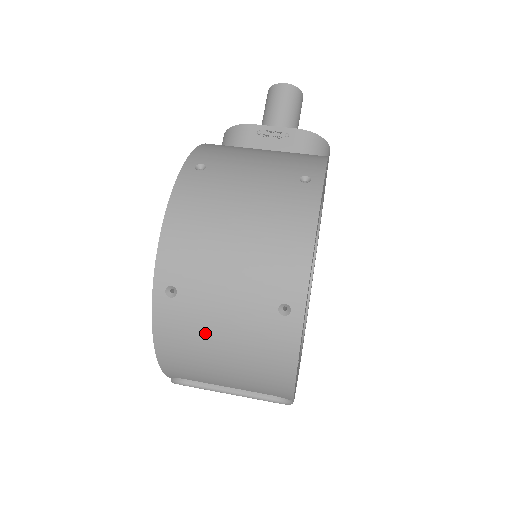
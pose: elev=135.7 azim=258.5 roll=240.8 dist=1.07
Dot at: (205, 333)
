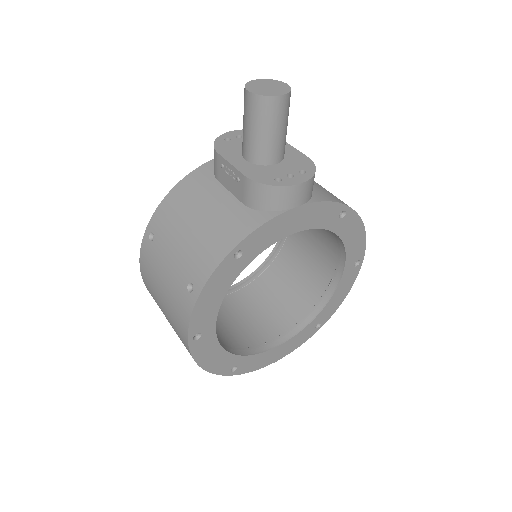
Dot at: occluded
